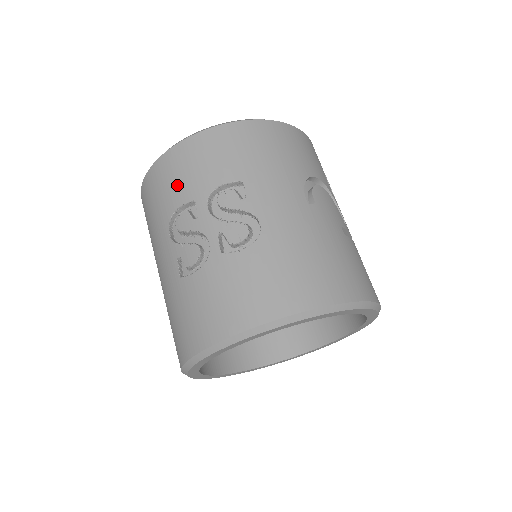
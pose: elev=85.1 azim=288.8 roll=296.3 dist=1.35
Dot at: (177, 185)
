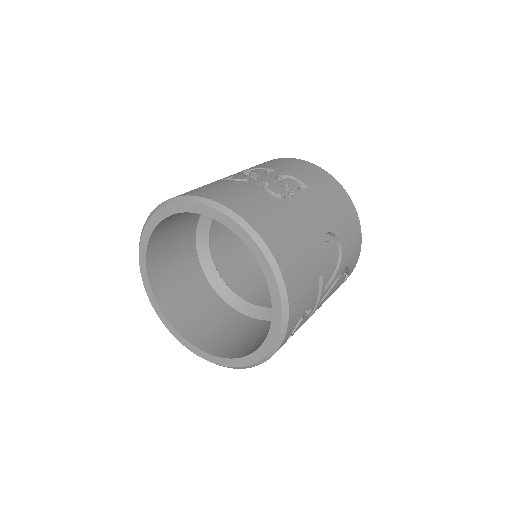
Dot at: (277, 164)
